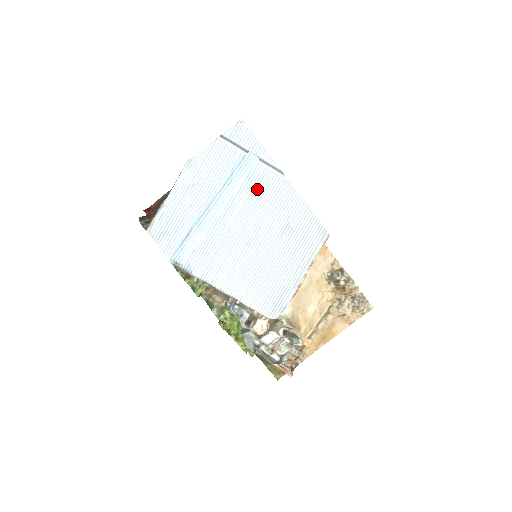
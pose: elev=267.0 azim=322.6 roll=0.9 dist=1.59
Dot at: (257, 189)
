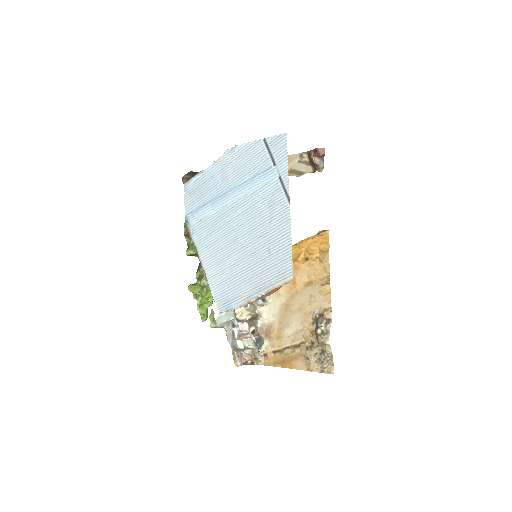
Dot at: (265, 201)
